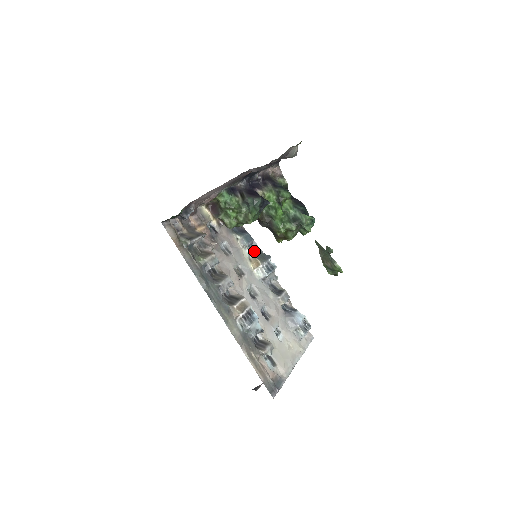
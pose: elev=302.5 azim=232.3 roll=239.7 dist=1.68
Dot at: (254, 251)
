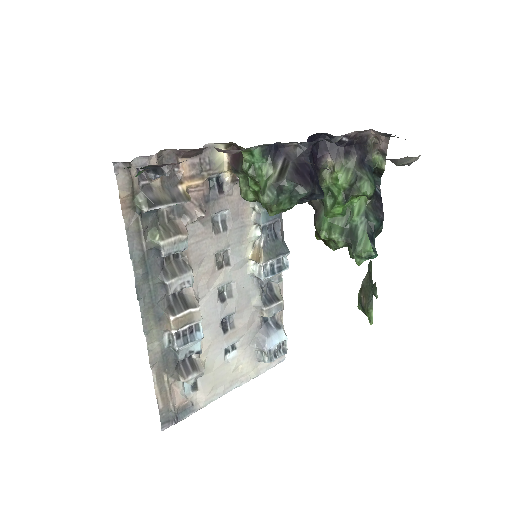
Dot at: (268, 236)
